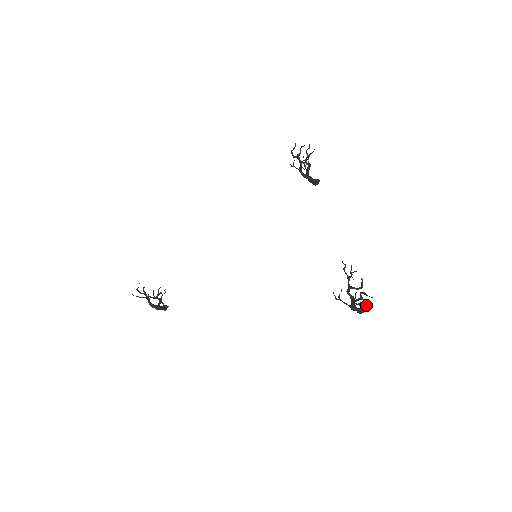
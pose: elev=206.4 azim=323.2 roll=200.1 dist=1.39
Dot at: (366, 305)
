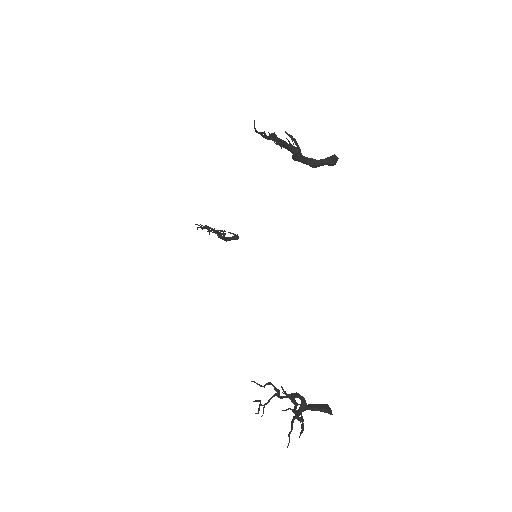
Dot at: occluded
